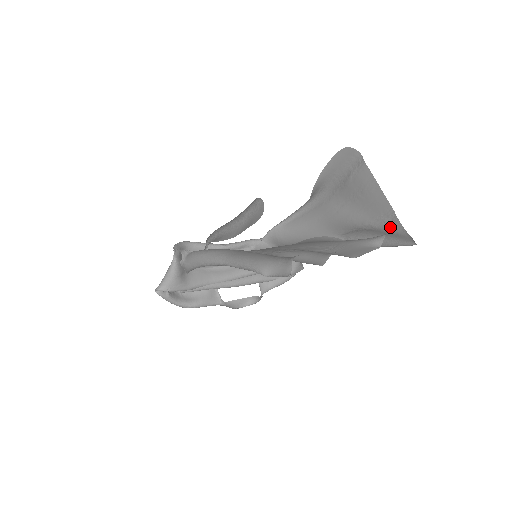
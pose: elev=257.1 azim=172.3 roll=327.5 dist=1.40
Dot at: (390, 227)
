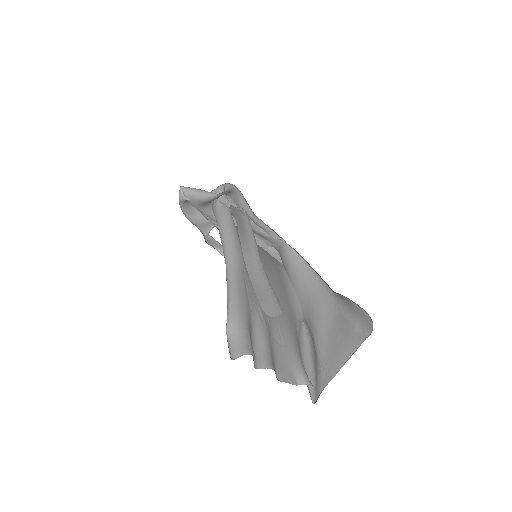
Dot at: (321, 375)
